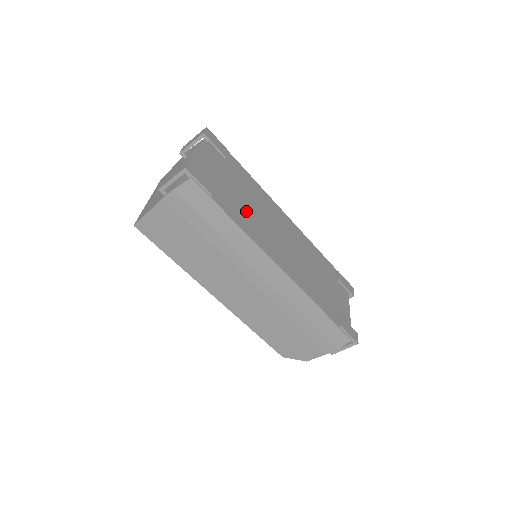
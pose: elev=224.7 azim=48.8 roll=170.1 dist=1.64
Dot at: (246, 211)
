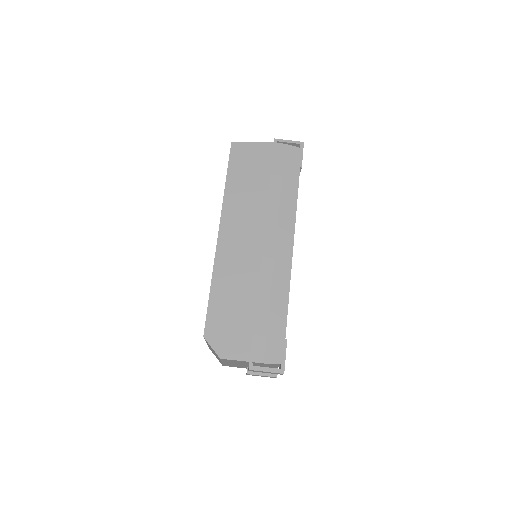
Dot at: occluded
